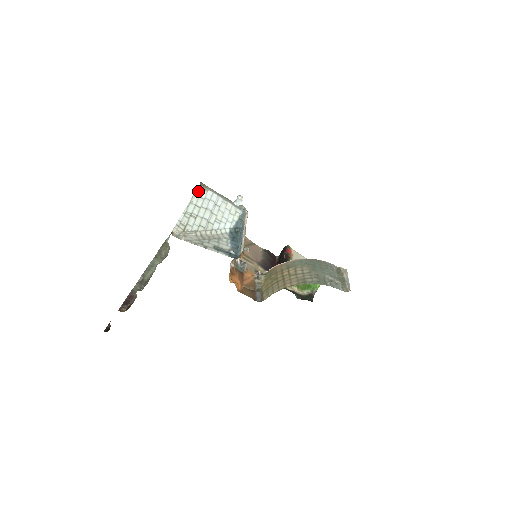
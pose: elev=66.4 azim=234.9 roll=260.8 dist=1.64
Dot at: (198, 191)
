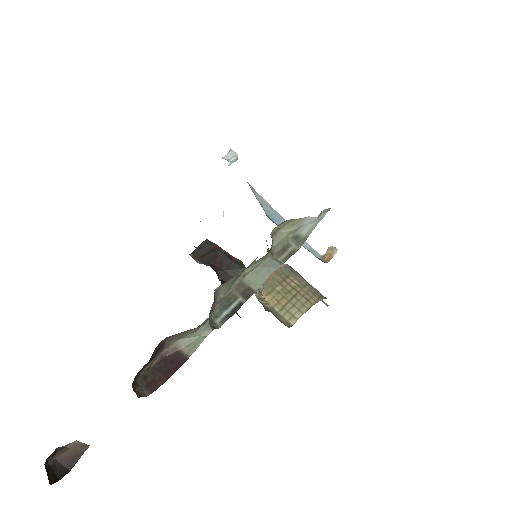
Dot at: occluded
